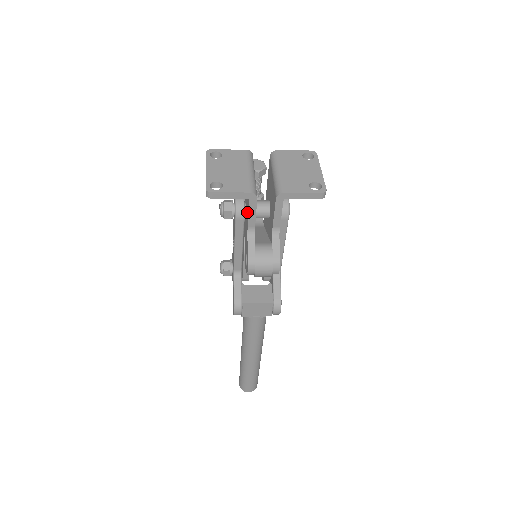
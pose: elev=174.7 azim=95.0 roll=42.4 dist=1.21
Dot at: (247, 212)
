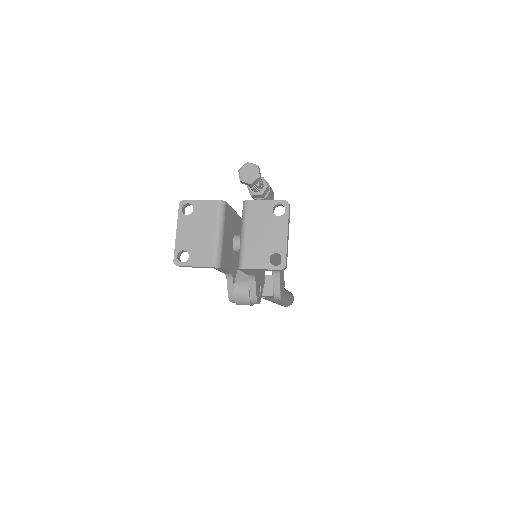
Dot at: occluded
